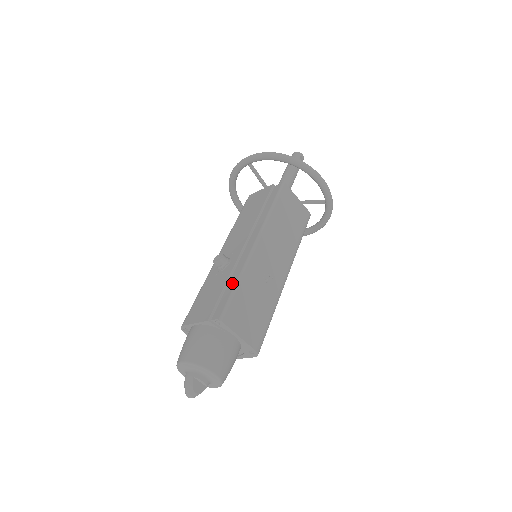
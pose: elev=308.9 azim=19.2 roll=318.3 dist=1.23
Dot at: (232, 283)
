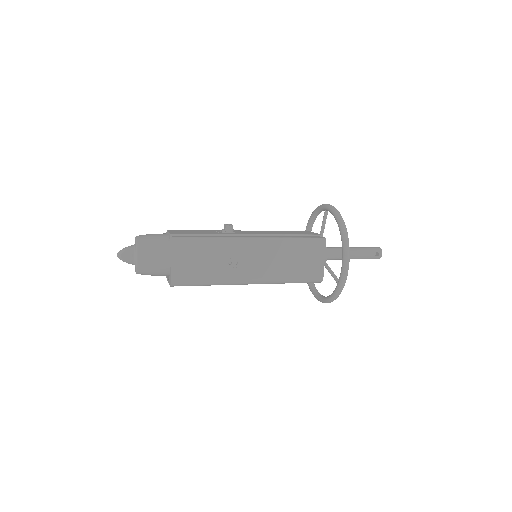
Dot at: (208, 236)
